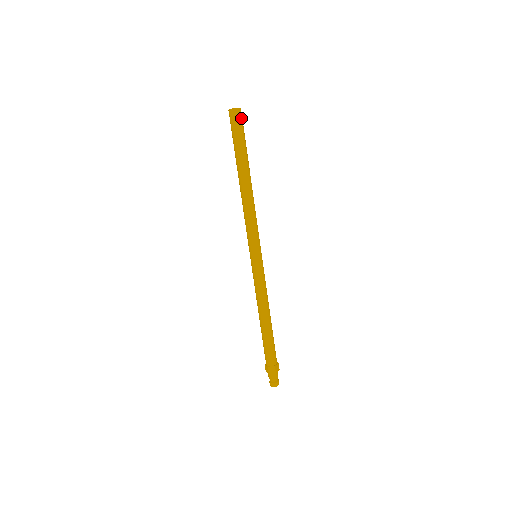
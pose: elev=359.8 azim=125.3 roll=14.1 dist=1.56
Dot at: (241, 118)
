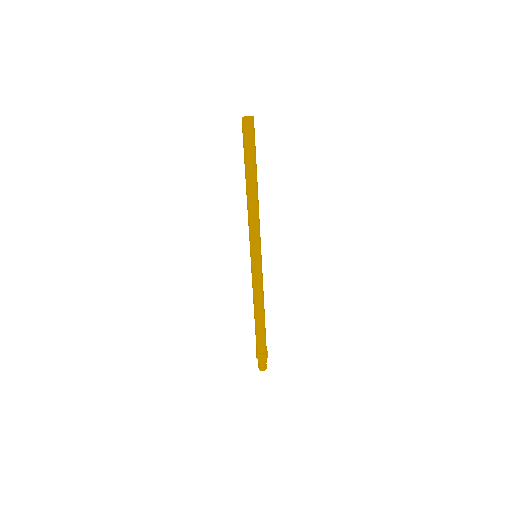
Dot at: (252, 127)
